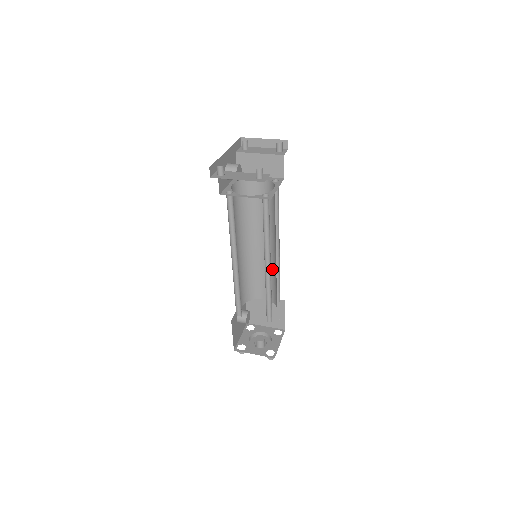
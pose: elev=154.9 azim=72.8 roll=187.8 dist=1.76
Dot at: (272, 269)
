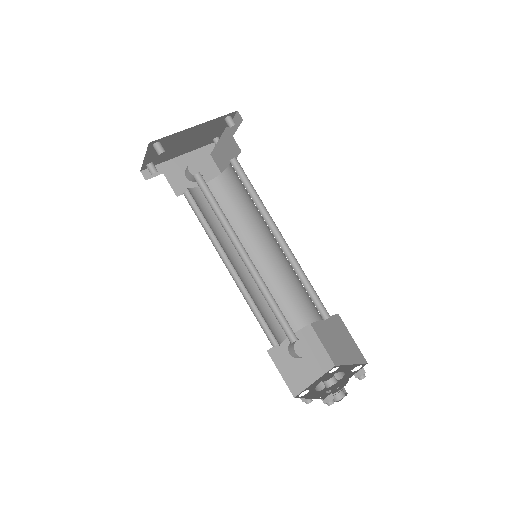
Dot at: occluded
